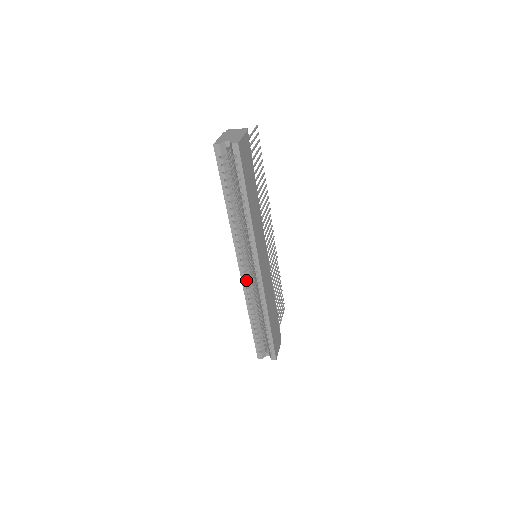
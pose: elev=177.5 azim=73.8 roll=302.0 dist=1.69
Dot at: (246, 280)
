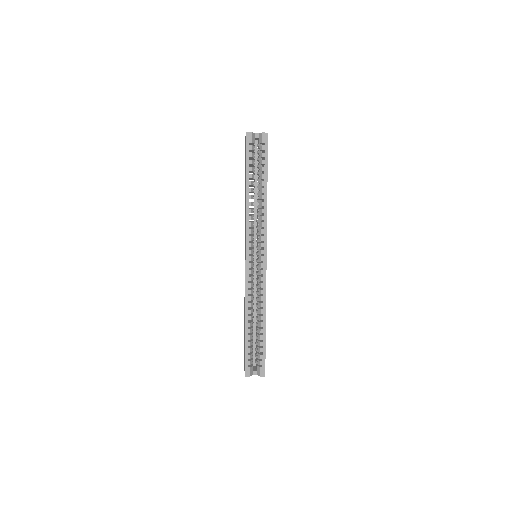
Dot at: (250, 272)
